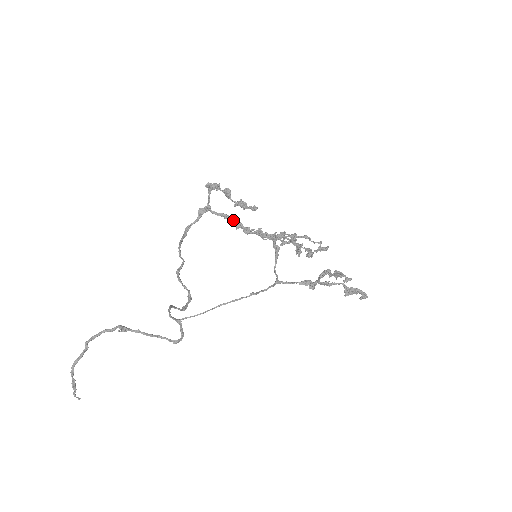
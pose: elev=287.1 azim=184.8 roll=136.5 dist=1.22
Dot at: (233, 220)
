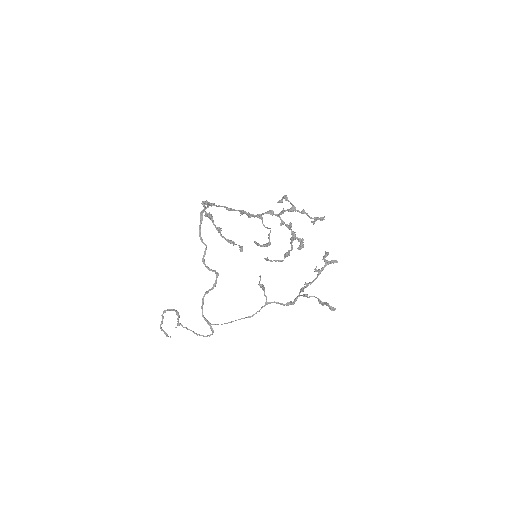
Dot at: occluded
